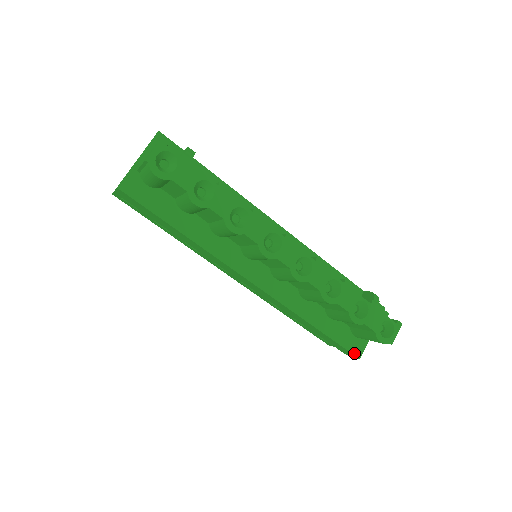
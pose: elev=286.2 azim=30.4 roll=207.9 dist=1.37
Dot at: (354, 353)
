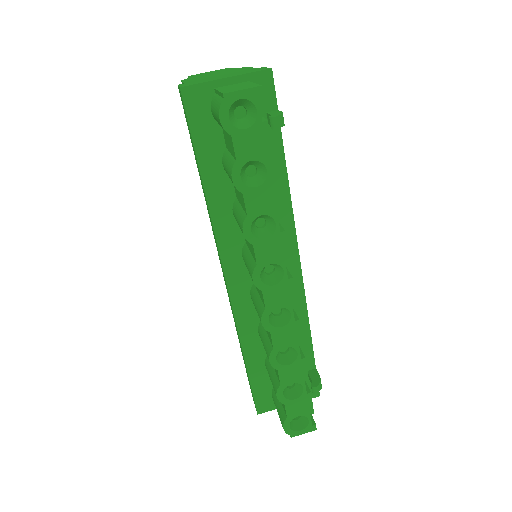
Dot at: (258, 407)
